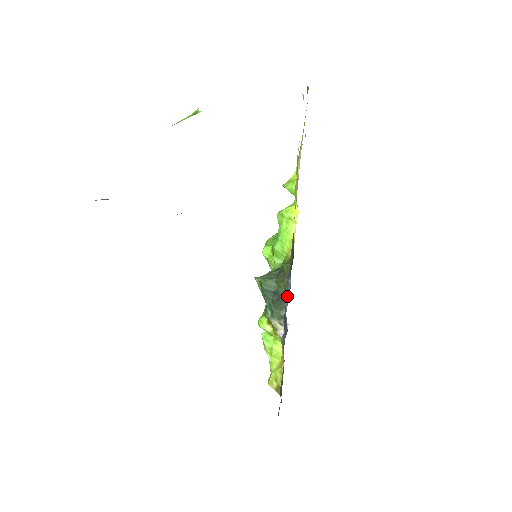
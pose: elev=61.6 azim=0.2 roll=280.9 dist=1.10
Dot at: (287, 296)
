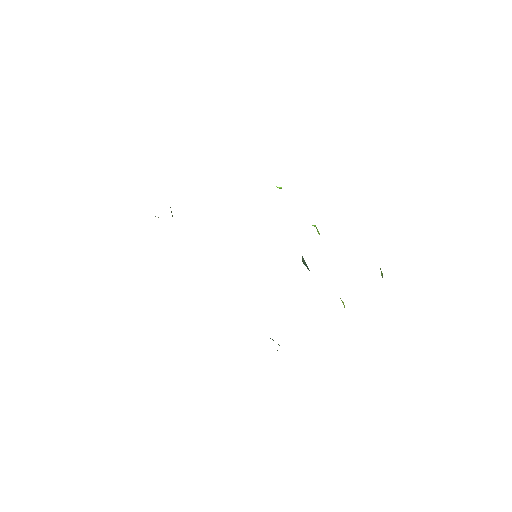
Dot at: occluded
